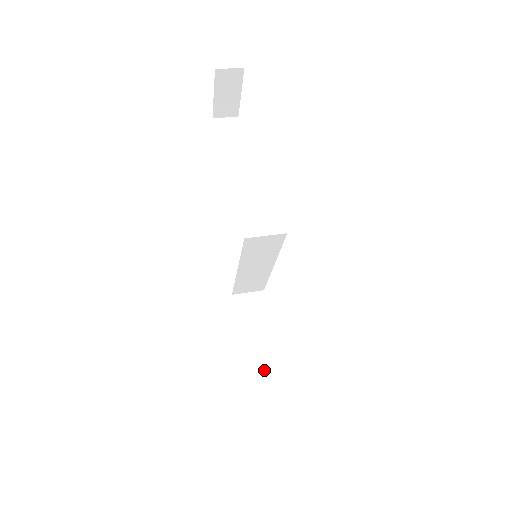
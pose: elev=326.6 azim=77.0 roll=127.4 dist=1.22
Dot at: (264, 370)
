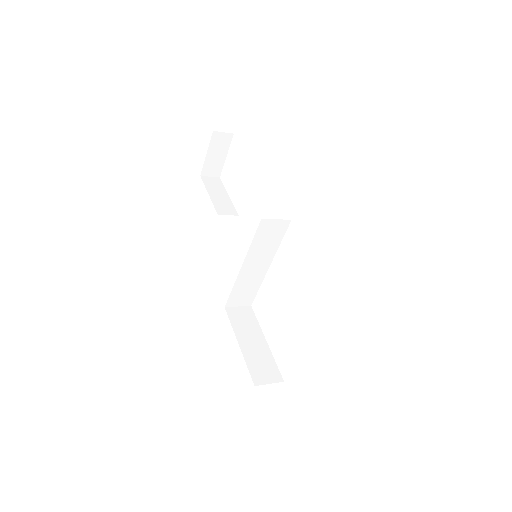
Dot at: (263, 365)
